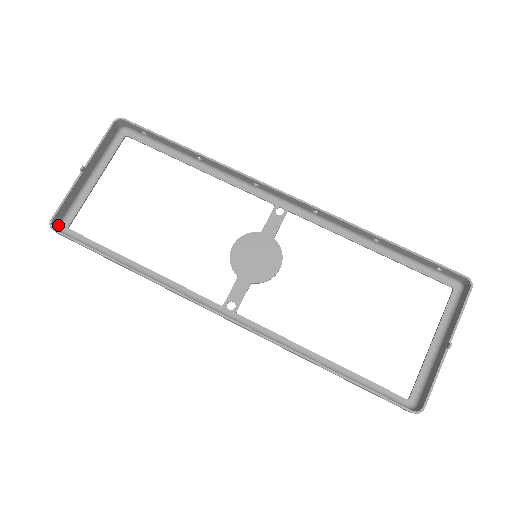
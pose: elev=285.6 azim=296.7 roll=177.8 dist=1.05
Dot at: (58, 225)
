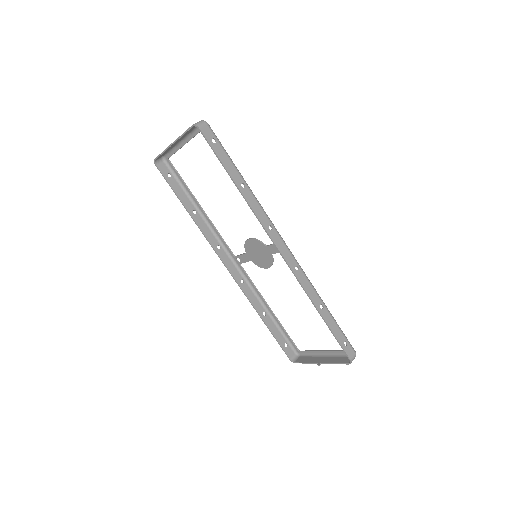
Dot at: (162, 156)
